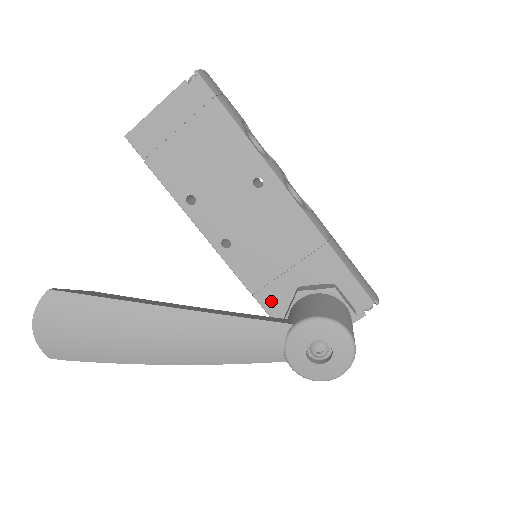
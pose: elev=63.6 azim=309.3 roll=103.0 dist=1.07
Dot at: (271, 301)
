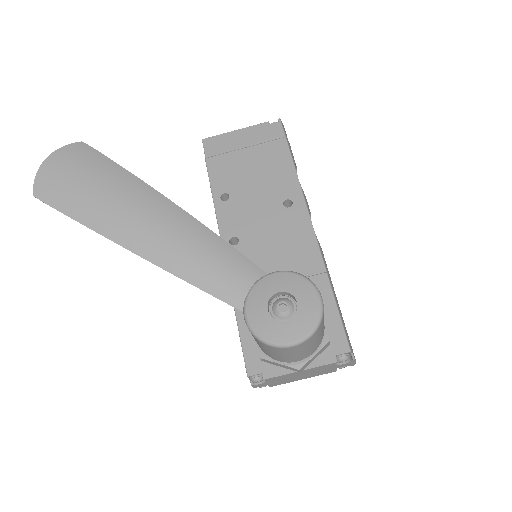
Dot at: occluded
